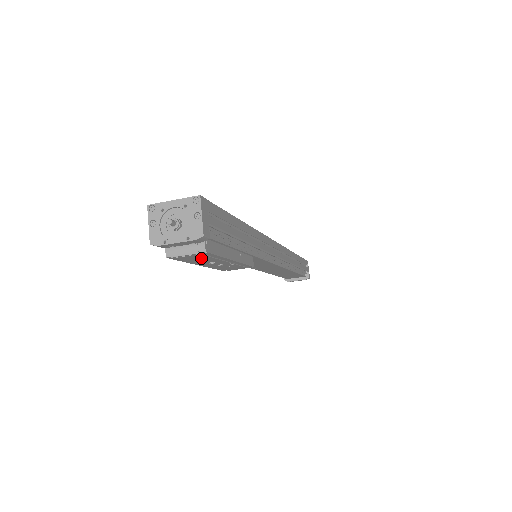
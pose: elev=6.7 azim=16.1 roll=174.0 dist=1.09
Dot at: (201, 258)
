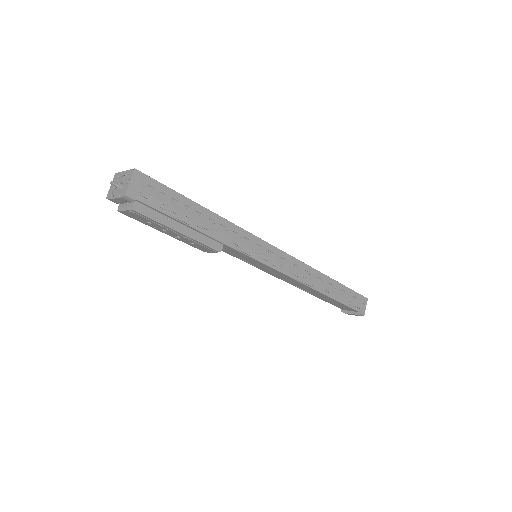
Dot at: (144, 219)
